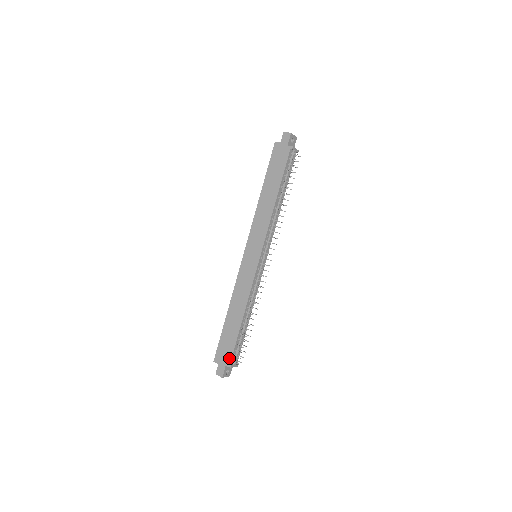
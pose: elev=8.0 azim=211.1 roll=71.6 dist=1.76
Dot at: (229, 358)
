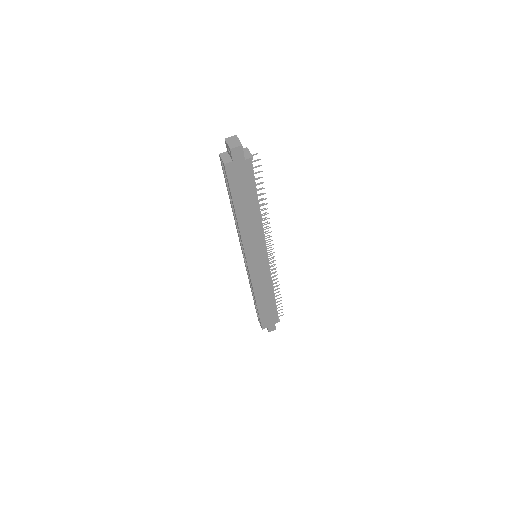
Dot at: (276, 319)
